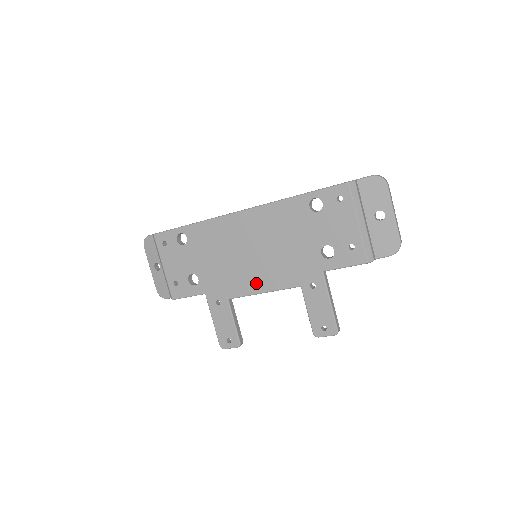
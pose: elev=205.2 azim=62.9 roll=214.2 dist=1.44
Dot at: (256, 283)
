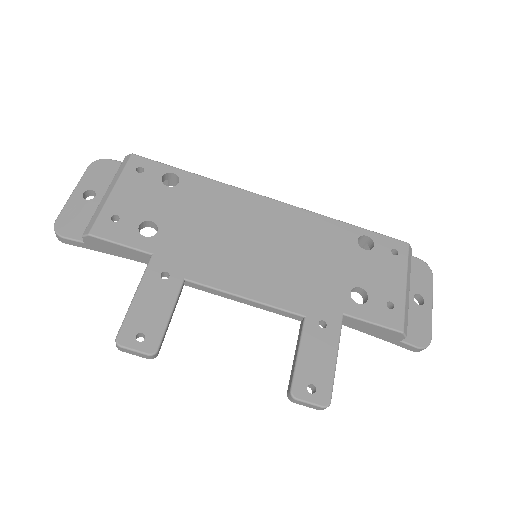
Dot at: (243, 281)
